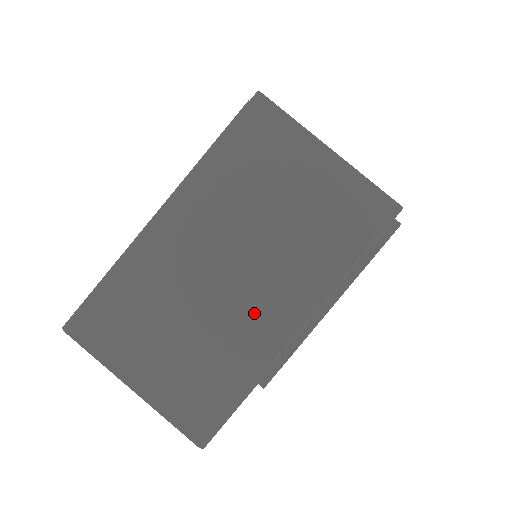
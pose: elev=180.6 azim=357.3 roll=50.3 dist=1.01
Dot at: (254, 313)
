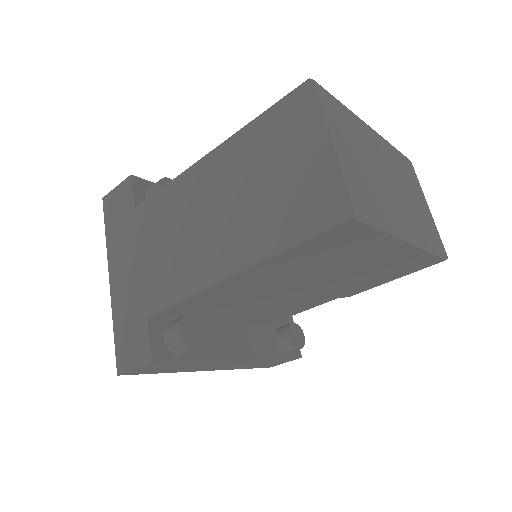
Dot at: (395, 206)
